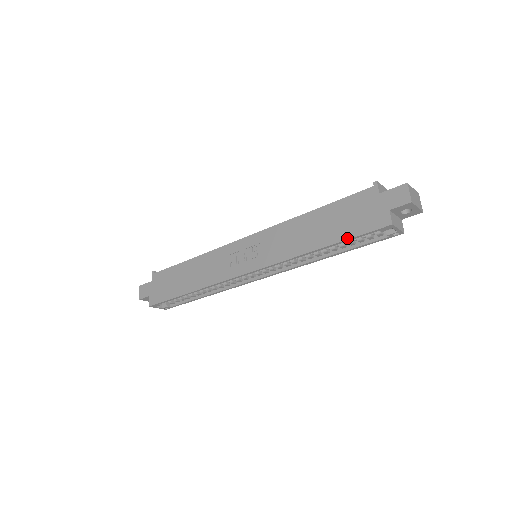
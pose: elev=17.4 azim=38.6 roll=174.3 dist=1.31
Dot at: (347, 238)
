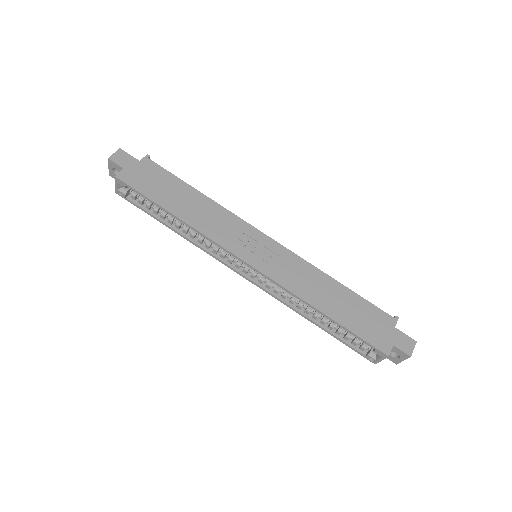
Dot at: (352, 330)
